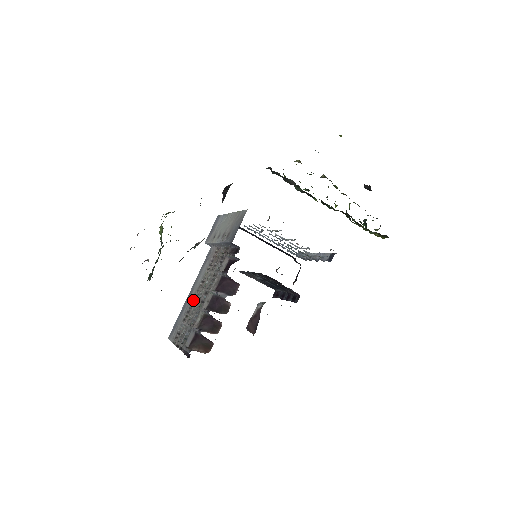
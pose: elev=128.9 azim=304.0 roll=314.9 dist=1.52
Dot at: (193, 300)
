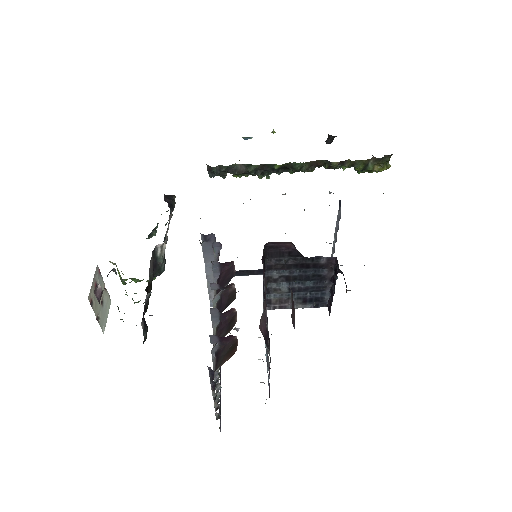
Dot at: occluded
